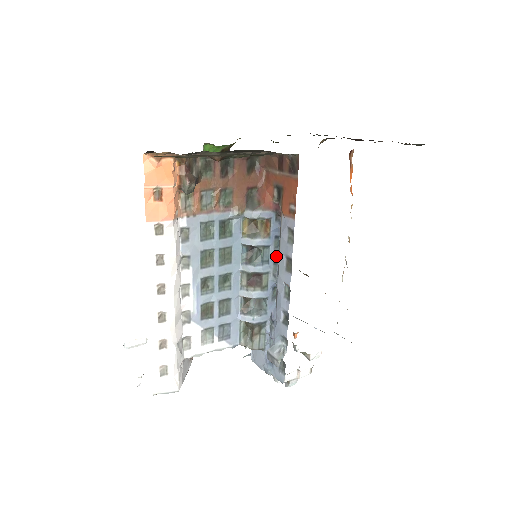
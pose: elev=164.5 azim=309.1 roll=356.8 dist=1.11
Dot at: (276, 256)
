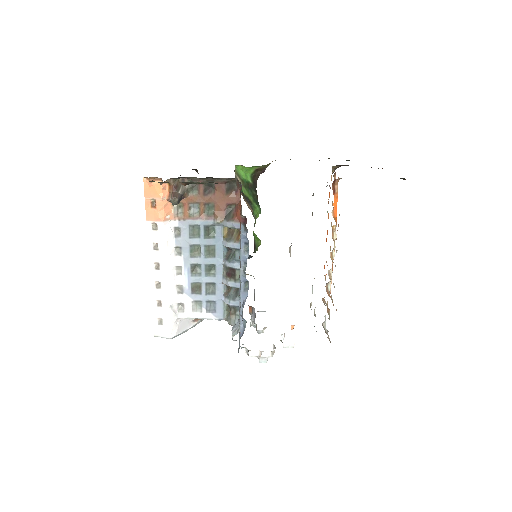
Dot at: (246, 258)
